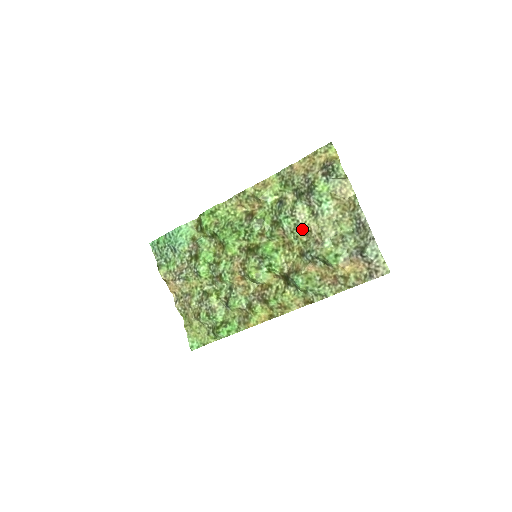
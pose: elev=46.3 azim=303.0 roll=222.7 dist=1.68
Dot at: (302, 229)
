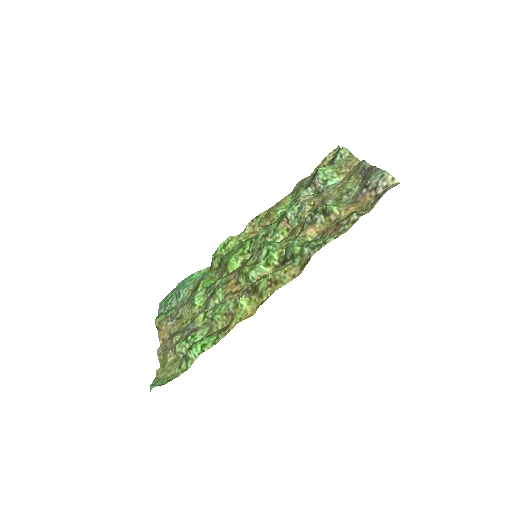
Dot at: (305, 206)
